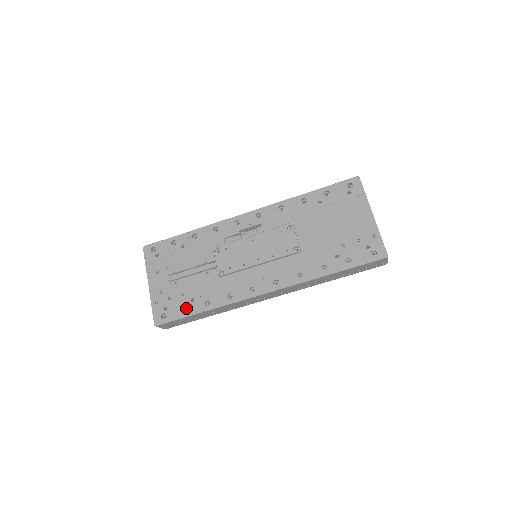
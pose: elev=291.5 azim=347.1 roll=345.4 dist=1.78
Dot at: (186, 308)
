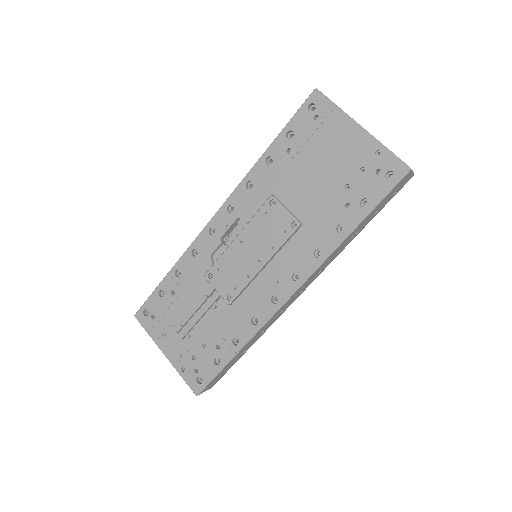
Dot at: (217, 359)
